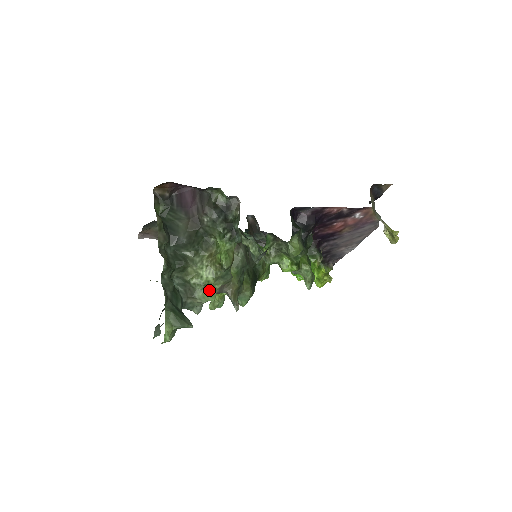
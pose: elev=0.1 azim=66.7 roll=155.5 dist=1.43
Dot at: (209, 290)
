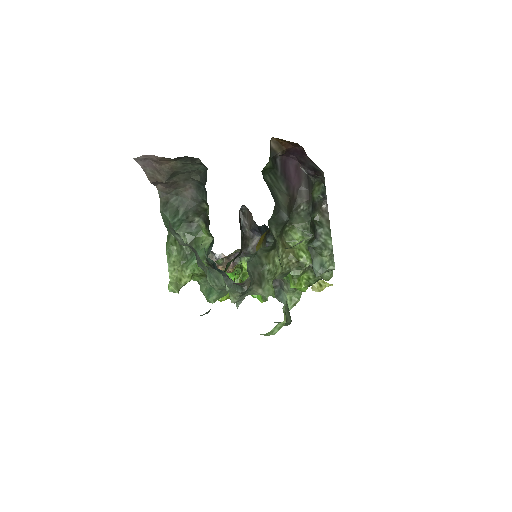
Dot at: (272, 283)
